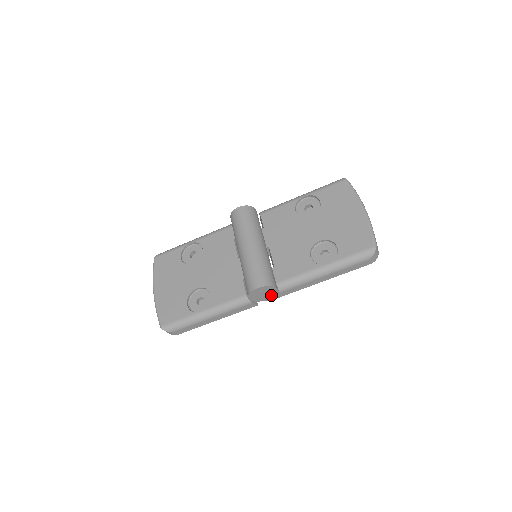
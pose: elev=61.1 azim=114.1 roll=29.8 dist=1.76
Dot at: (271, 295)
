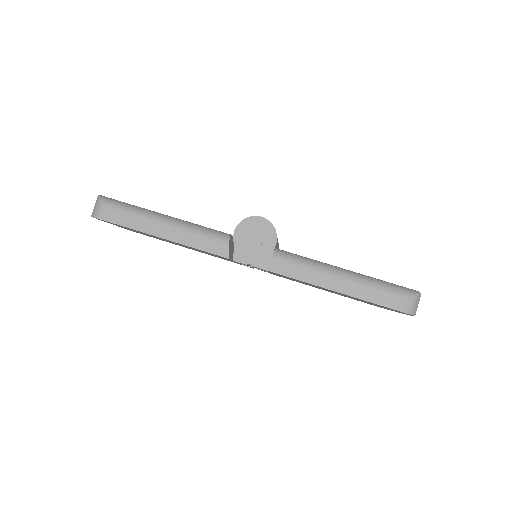
Dot at: (259, 252)
